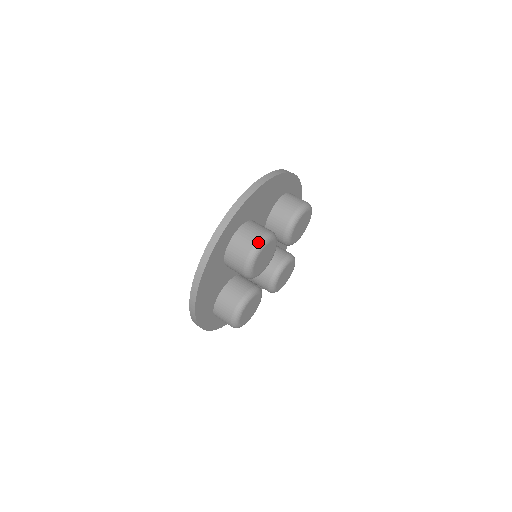
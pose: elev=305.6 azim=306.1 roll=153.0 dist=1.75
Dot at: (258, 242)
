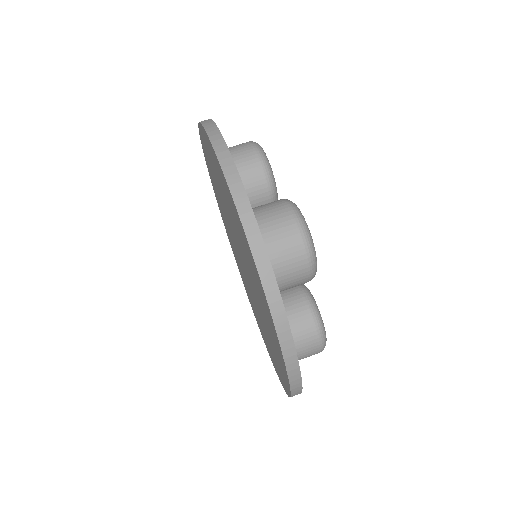
Dot at: (298, 222)
